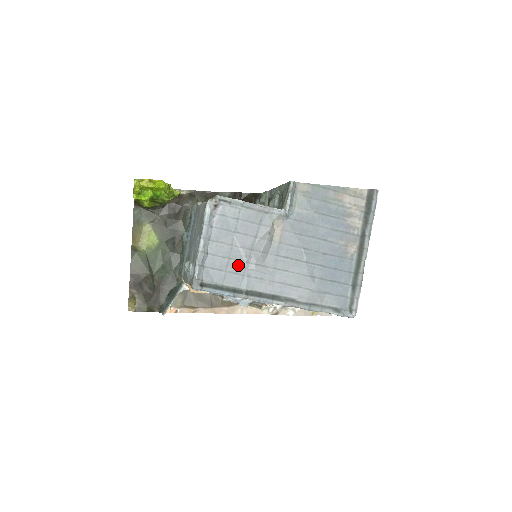
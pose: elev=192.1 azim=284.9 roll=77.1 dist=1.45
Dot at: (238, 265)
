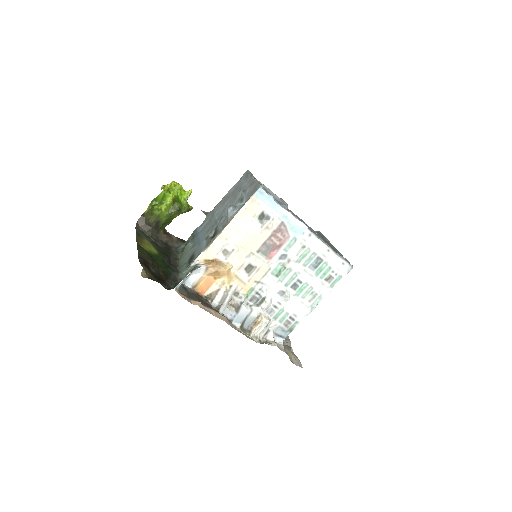
Dot at: occluded
